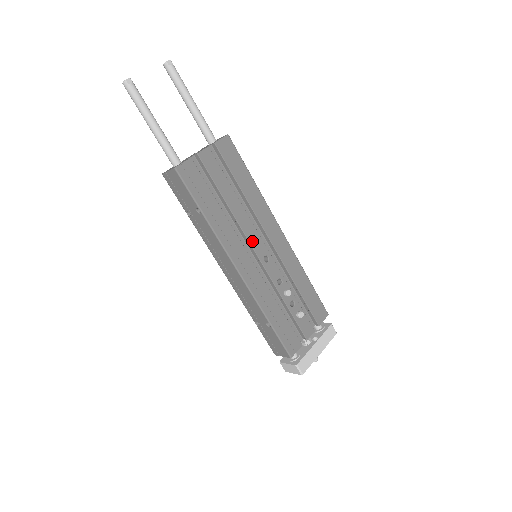
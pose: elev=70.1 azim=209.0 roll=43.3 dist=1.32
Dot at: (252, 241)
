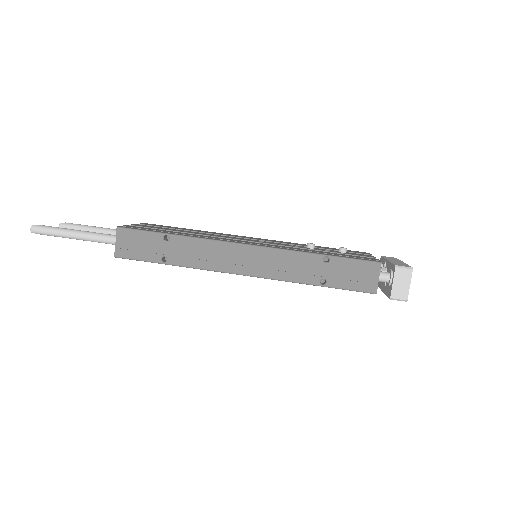
Dot at: (236, 239)
